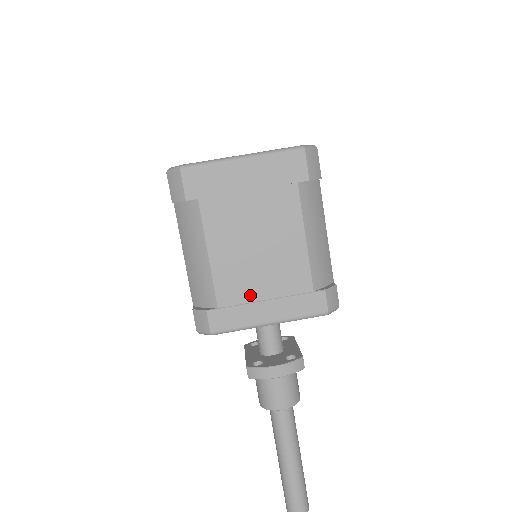
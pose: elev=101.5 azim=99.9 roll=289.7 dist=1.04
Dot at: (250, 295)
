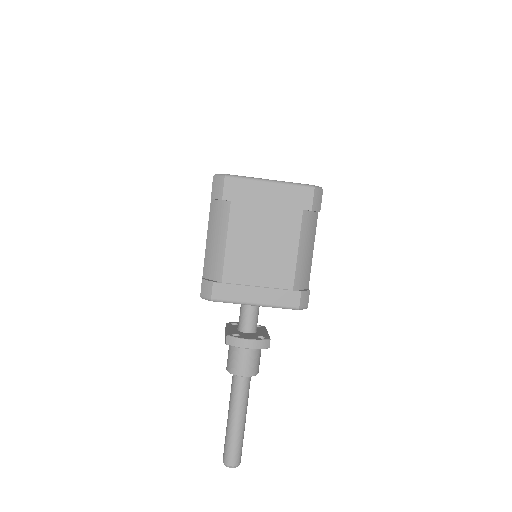
Dot at: (247, 280)
